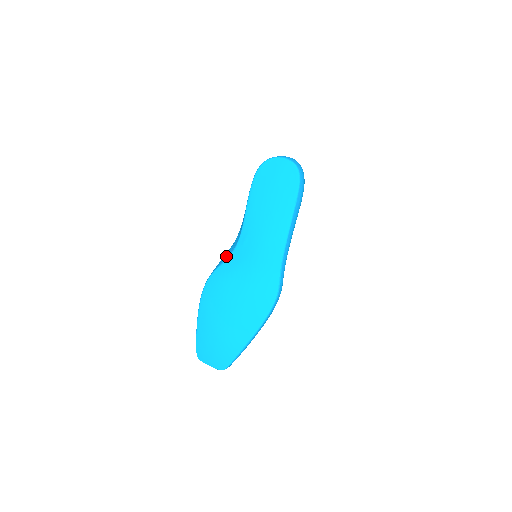
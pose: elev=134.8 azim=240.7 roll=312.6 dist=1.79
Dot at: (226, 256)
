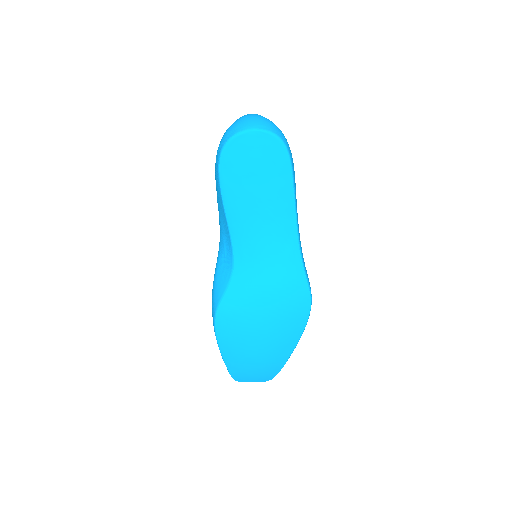
Dot at: (224, 278)
